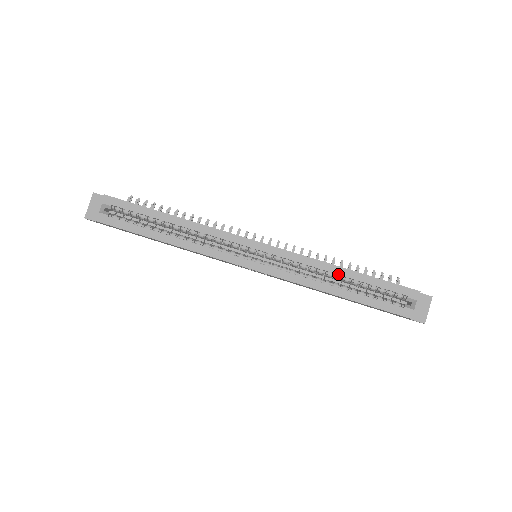
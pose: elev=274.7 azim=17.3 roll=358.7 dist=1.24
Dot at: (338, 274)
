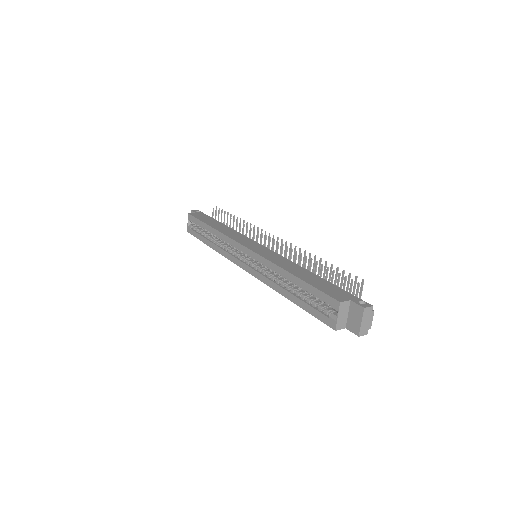
Dot at: (286, 278)
